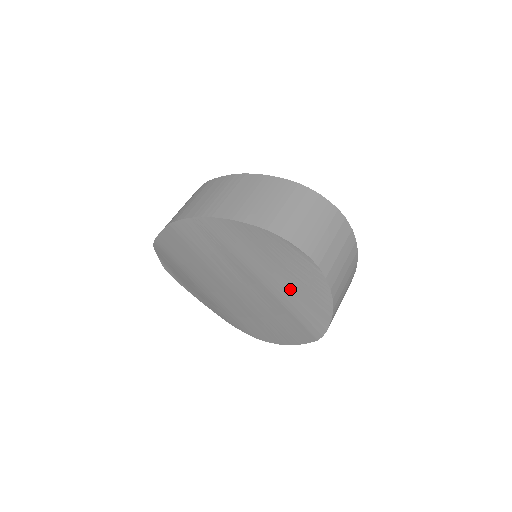
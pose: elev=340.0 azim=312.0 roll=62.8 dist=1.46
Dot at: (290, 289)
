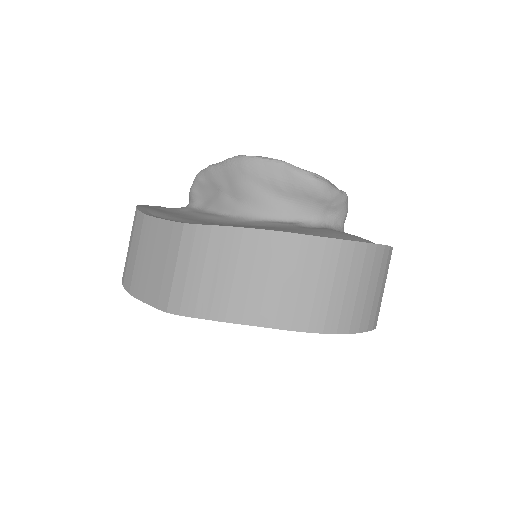
Dot at: occluded
